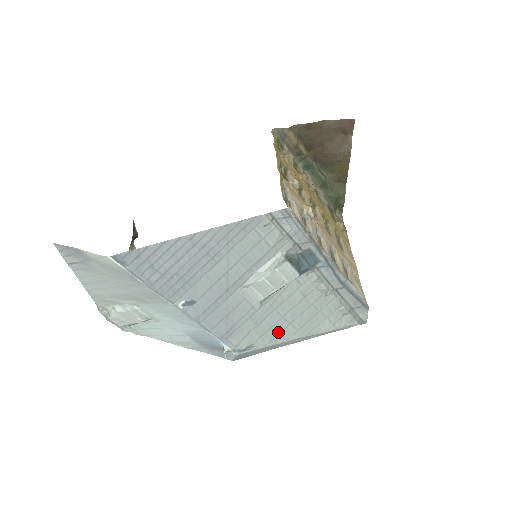
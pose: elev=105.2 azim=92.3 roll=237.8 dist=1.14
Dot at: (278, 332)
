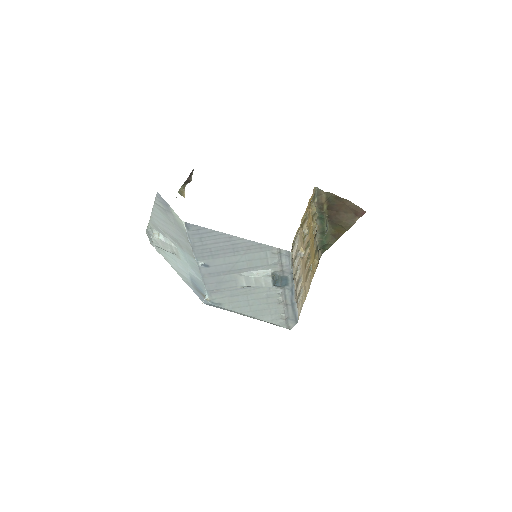
Dot at: (240, 306)
